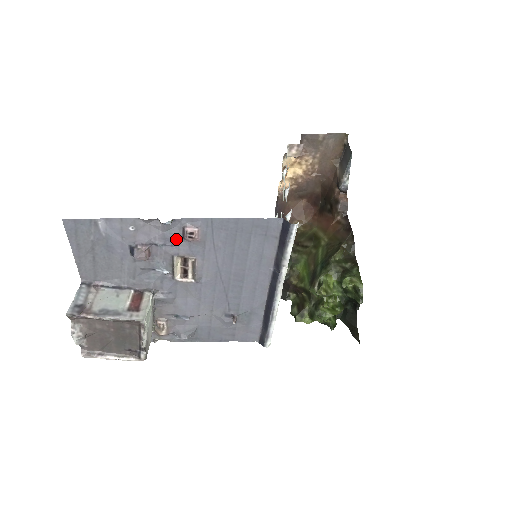
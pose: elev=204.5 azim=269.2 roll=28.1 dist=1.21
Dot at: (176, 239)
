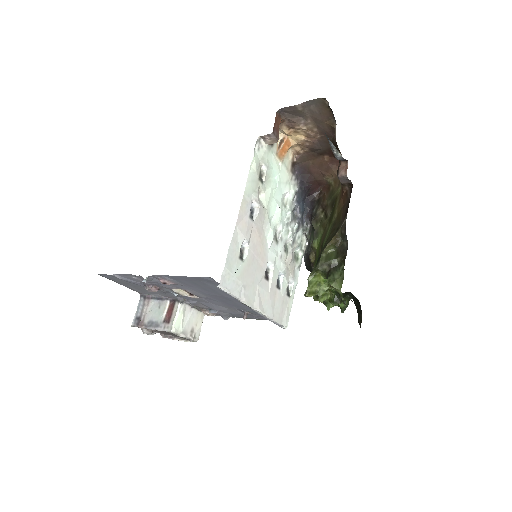
Dot at: occluded
